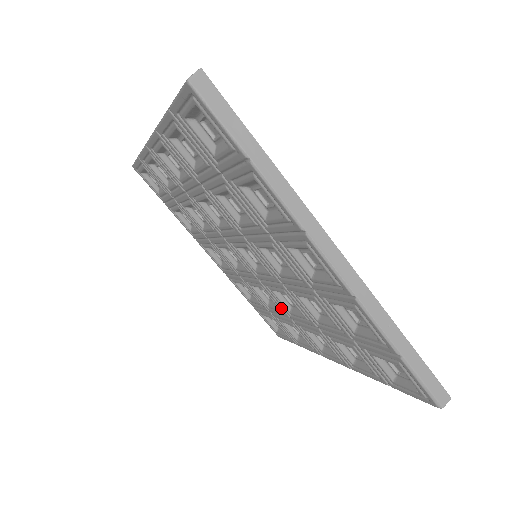
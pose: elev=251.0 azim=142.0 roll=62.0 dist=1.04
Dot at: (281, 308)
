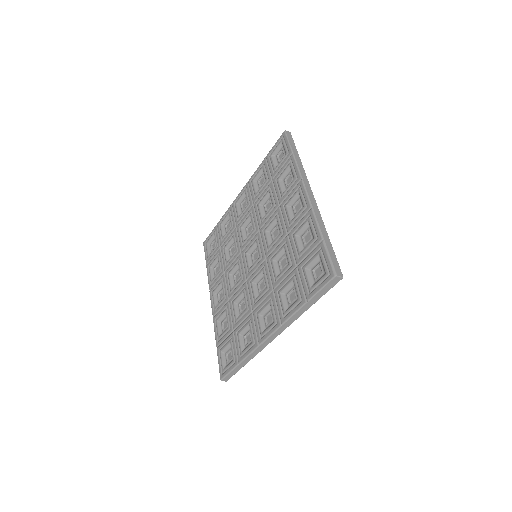
Dot at: (249, 303)
